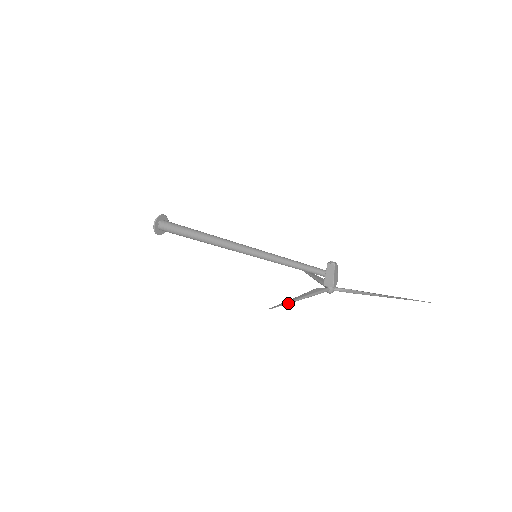
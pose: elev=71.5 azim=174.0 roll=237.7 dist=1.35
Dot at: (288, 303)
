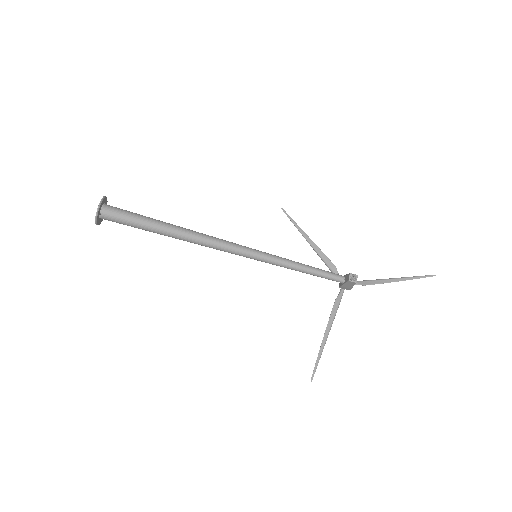
Dot at: occluded
